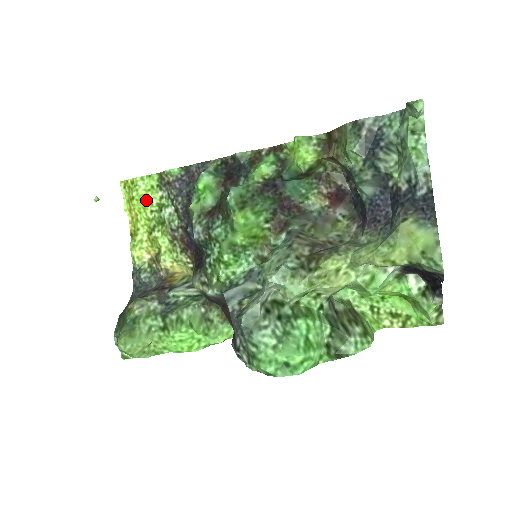
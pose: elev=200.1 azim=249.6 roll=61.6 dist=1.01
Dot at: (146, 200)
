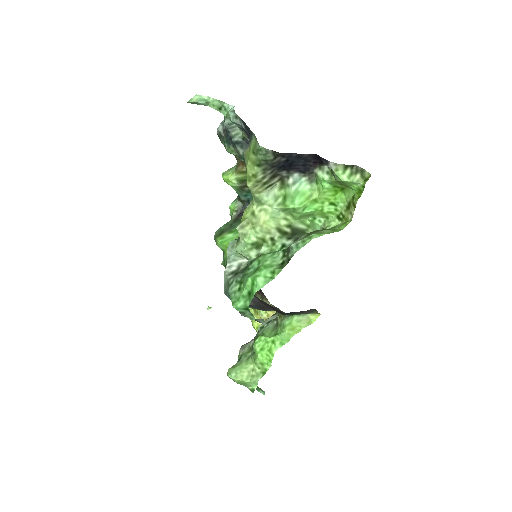
Dot at: occluded
